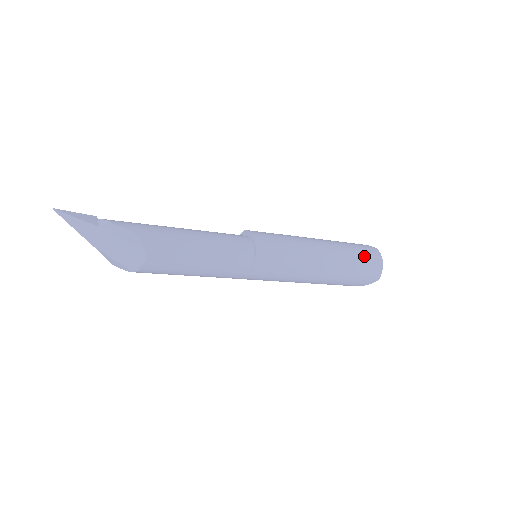
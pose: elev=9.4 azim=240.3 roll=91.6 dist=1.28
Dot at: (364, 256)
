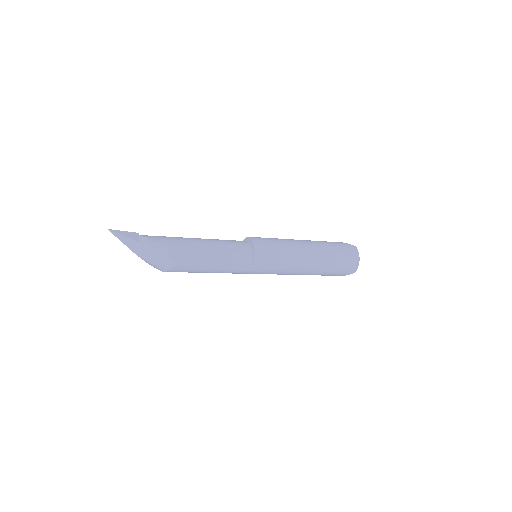
Dot at: (343, 255)
